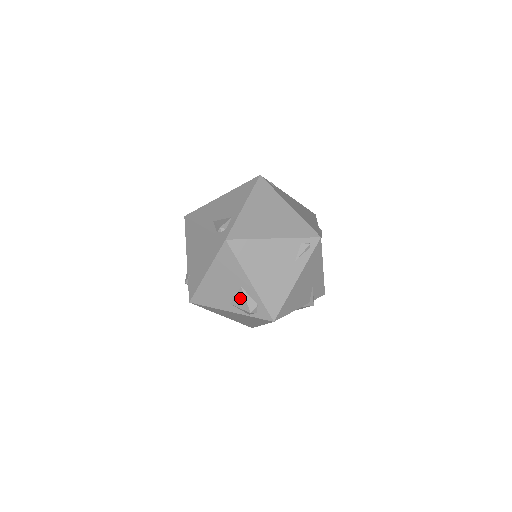
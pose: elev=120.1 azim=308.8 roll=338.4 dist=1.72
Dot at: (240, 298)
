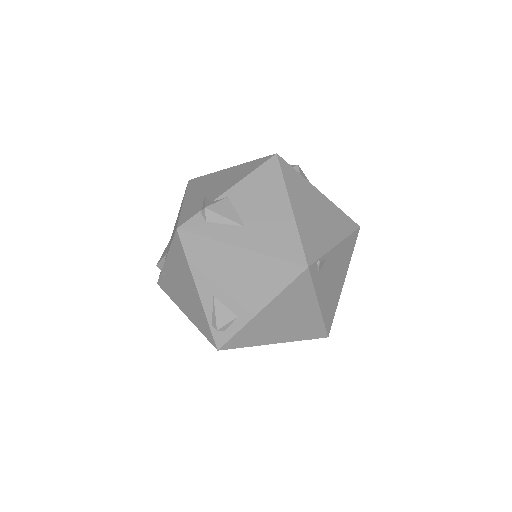
Dot at: occluded
